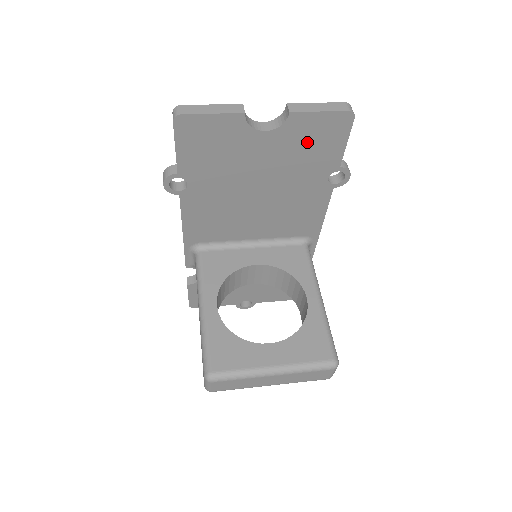
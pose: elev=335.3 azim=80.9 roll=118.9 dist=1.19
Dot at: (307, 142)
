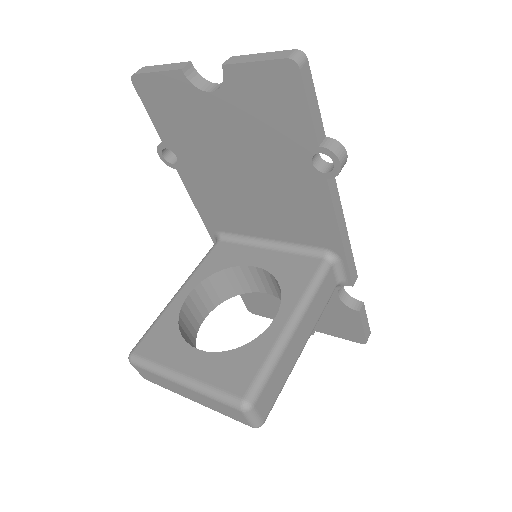
Dot at: (261, 107)
